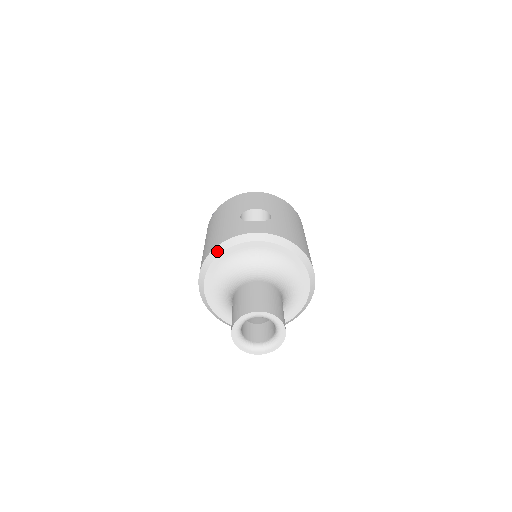
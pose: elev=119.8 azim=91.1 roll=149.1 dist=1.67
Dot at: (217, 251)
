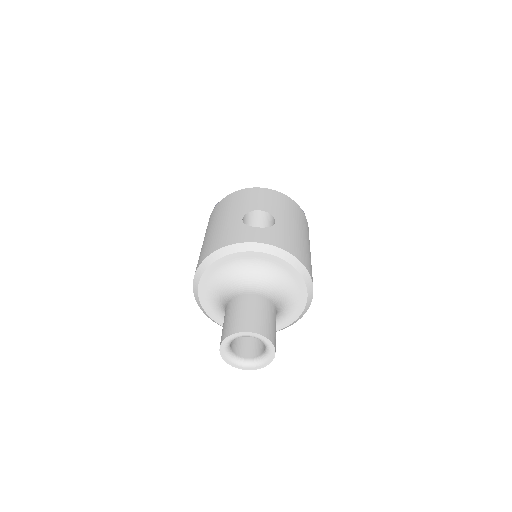
Dot at: (214, 256)
